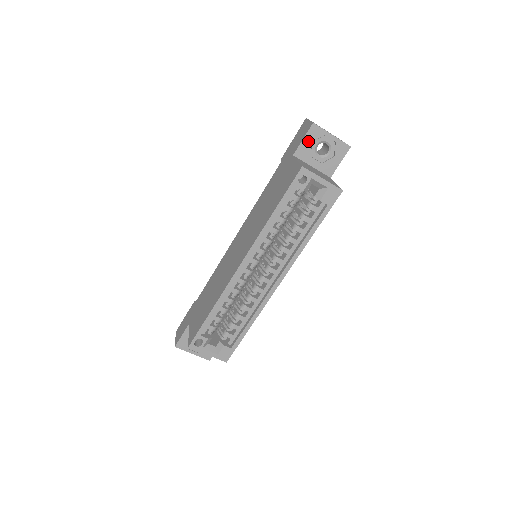
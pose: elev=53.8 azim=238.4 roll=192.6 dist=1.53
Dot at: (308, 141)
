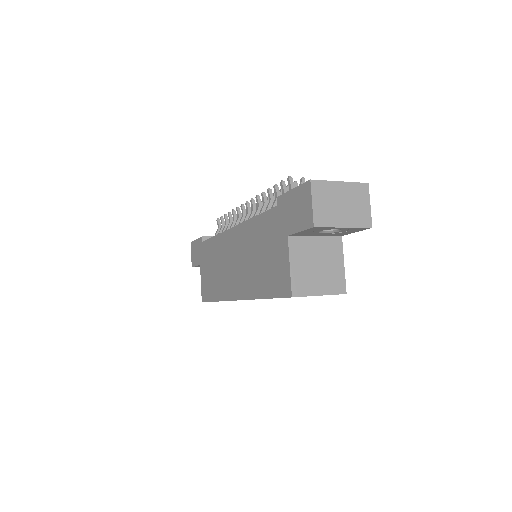
Dot at: (308, 231)
